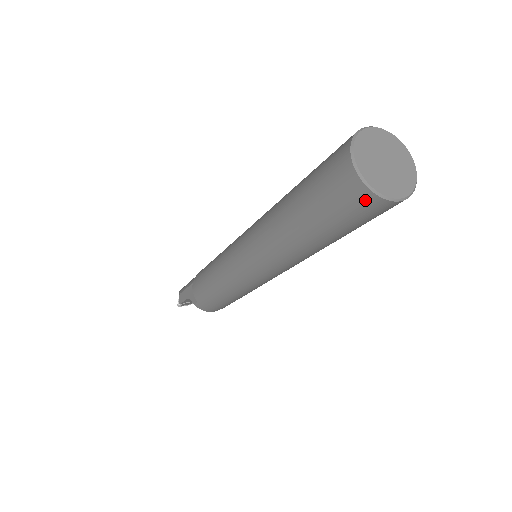
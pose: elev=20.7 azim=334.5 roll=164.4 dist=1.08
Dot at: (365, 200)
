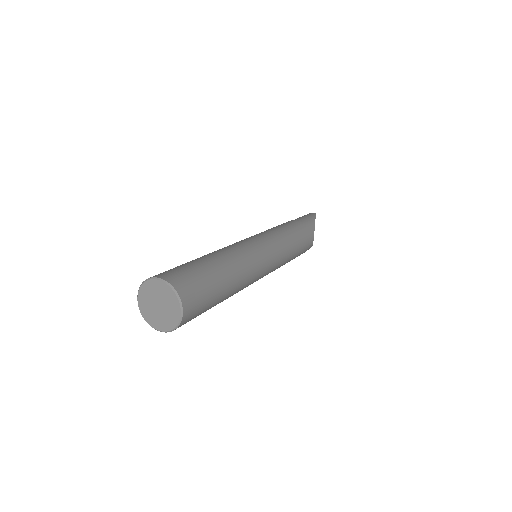
Dot at: occluded
